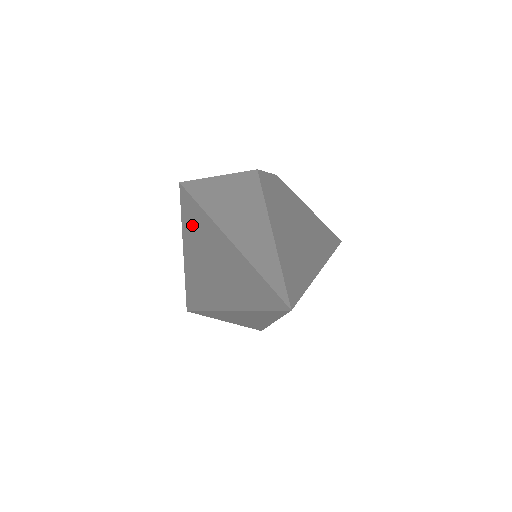
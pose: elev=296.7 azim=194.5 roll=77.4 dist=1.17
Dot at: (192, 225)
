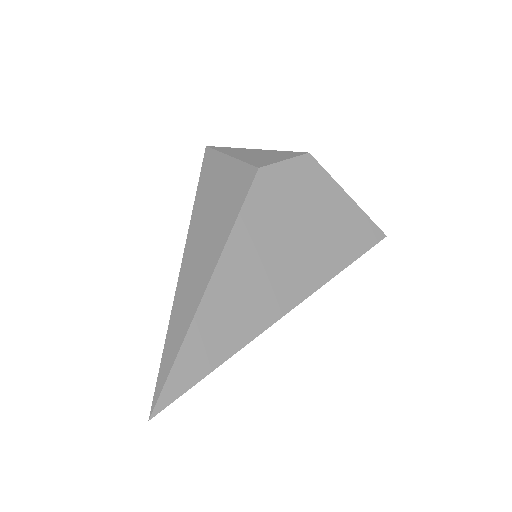
Dot at: occluded
